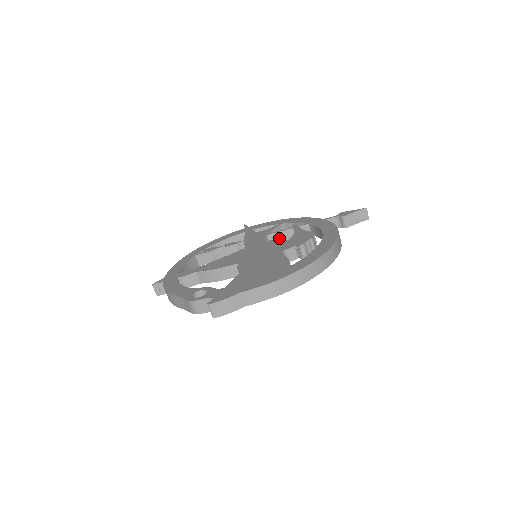
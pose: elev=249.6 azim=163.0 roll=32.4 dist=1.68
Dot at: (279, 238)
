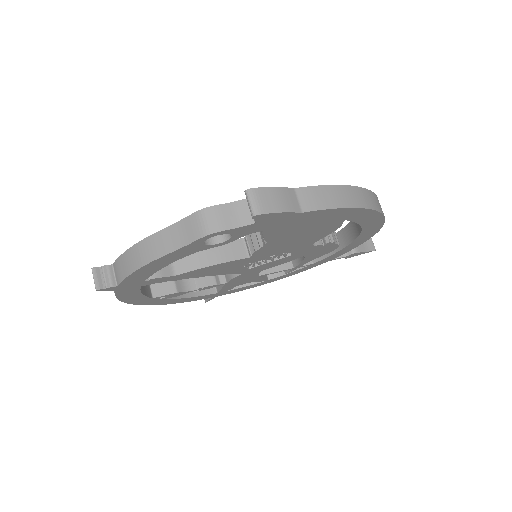
Dot at: occluded
